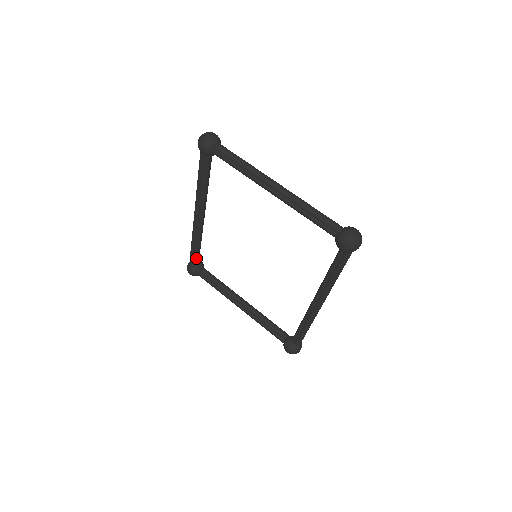
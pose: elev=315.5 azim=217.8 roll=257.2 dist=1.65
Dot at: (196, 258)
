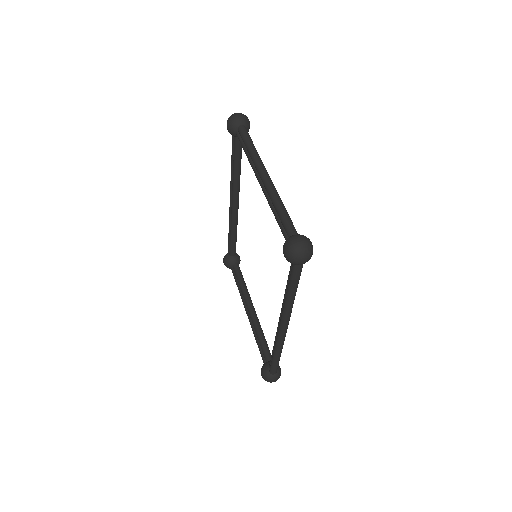
Dot at: (231, 249)
